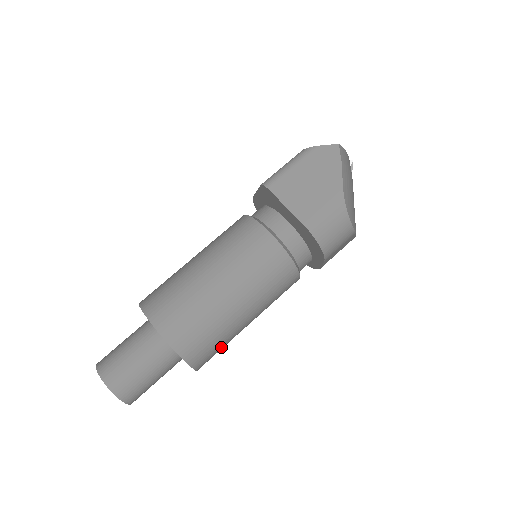
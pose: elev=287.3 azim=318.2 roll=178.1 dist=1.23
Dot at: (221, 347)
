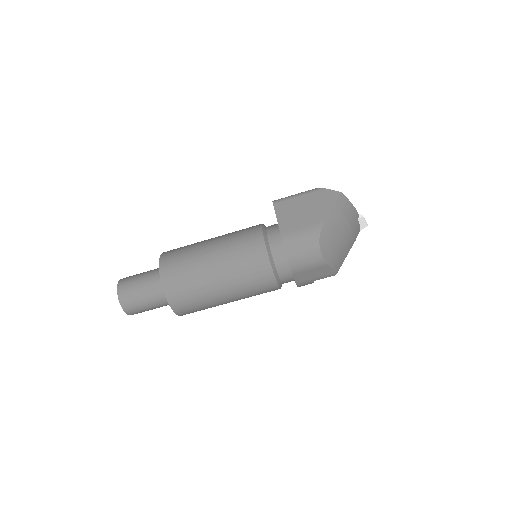
Dot at: (198, 305)
